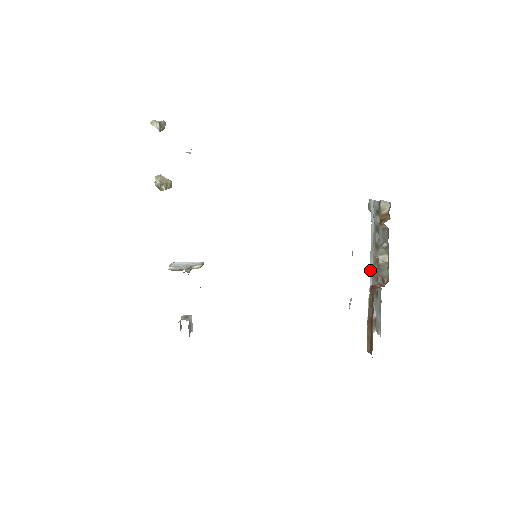
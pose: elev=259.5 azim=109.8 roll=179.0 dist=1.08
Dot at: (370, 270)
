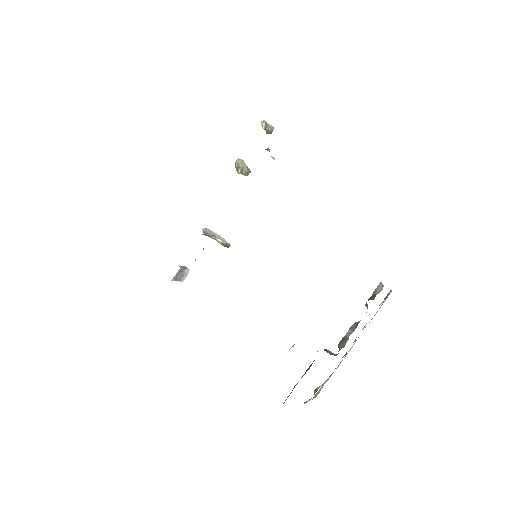
Dot at: (349, 350)
